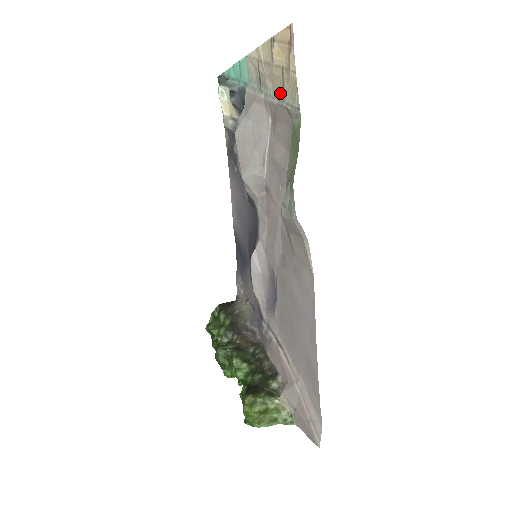
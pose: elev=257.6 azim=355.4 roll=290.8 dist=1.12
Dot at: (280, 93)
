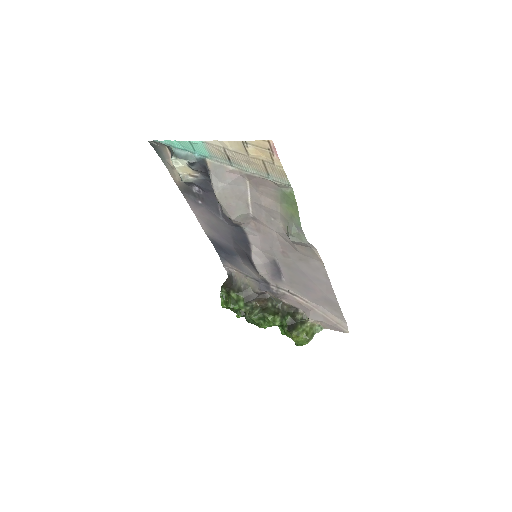
Dot at: (262, 173)
